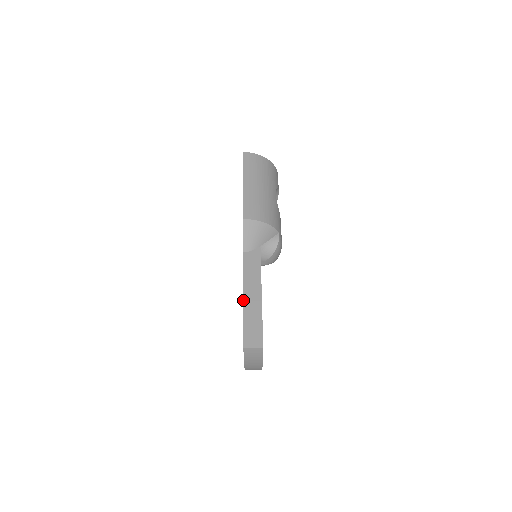
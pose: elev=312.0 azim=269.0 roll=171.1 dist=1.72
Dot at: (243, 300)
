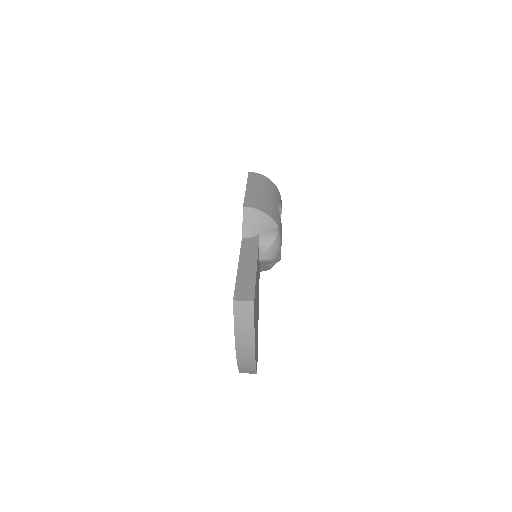
Dot at: occluded
